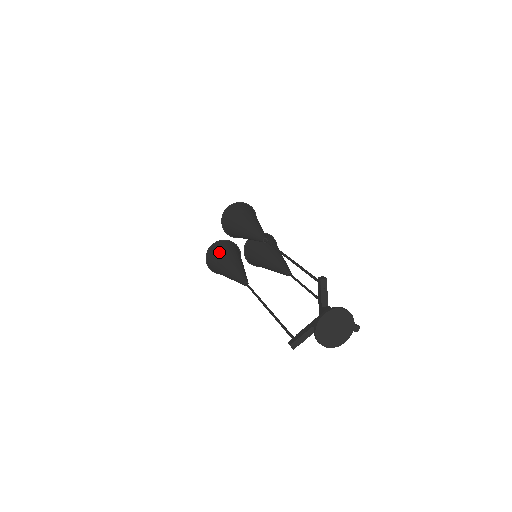
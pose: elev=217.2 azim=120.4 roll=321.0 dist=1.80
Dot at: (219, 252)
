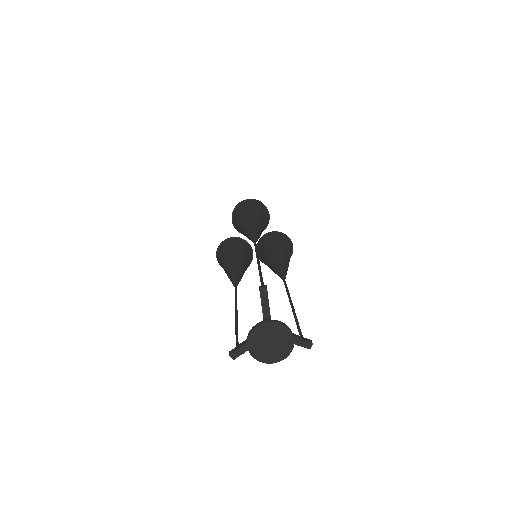
Dot at: (225, 249)
